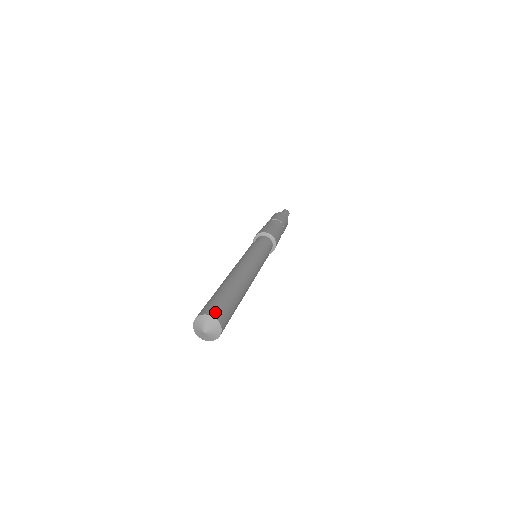
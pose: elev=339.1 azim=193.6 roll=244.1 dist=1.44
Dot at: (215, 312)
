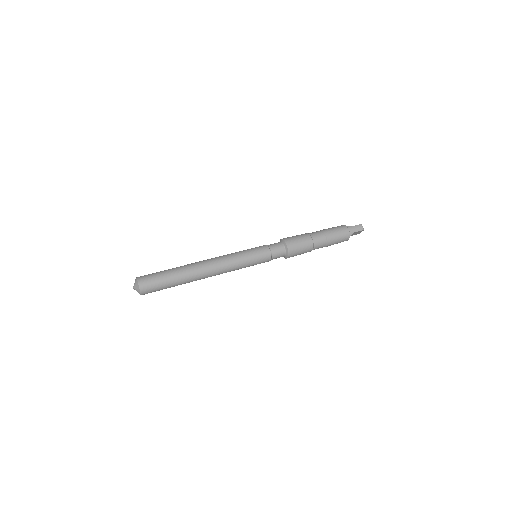
Dot at: (143, 280)
